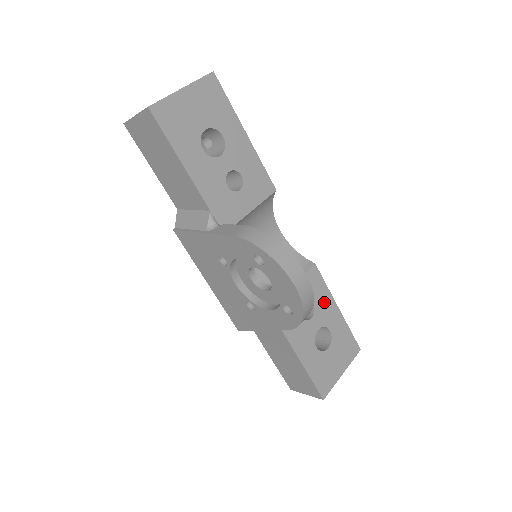
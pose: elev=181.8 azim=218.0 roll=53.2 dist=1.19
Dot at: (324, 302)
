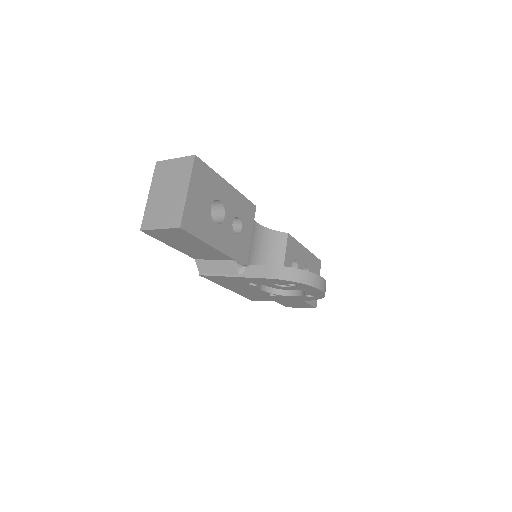
Dot at: (299, 252)
